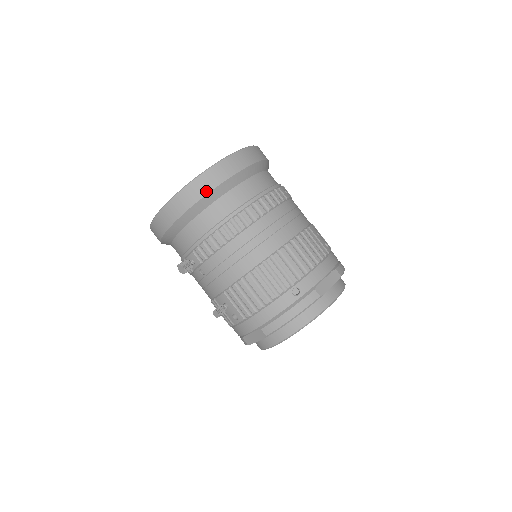
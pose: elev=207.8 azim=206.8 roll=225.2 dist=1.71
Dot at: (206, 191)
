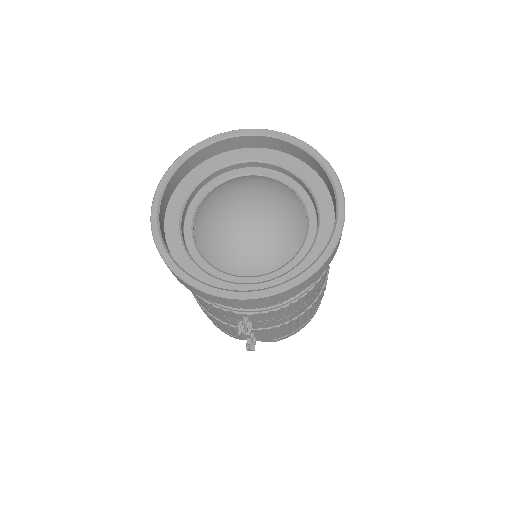
Dot at: (320, 275)
